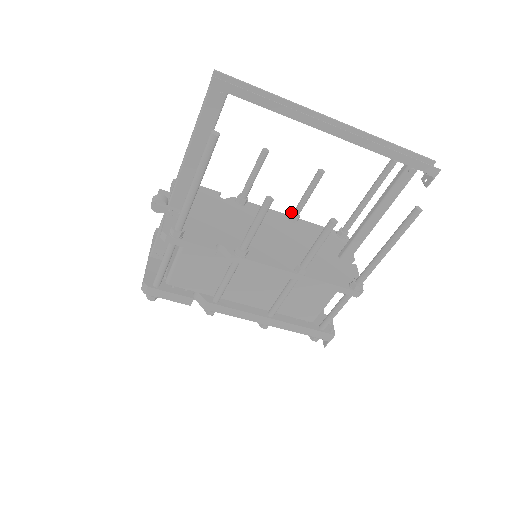
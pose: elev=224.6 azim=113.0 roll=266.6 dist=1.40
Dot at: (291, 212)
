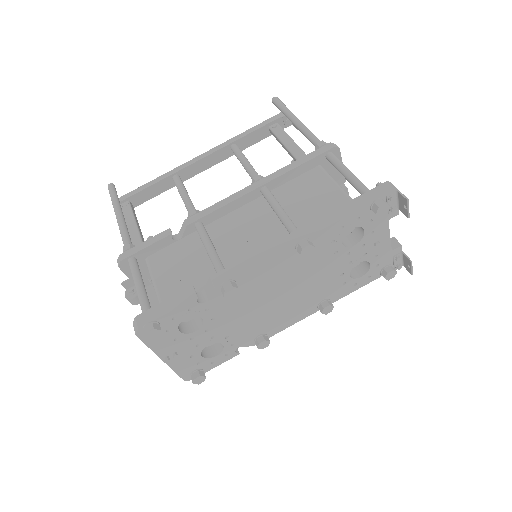
Dot at: occluded
